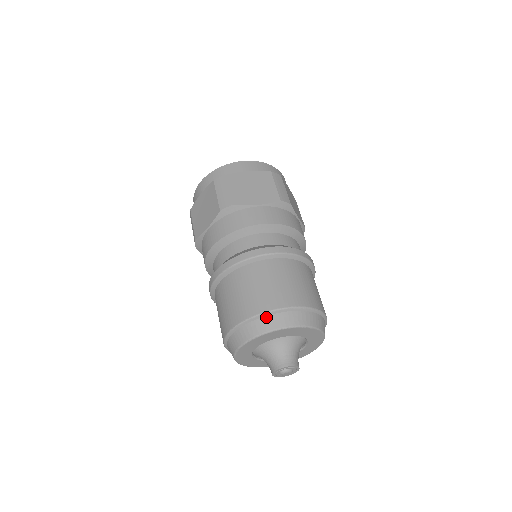
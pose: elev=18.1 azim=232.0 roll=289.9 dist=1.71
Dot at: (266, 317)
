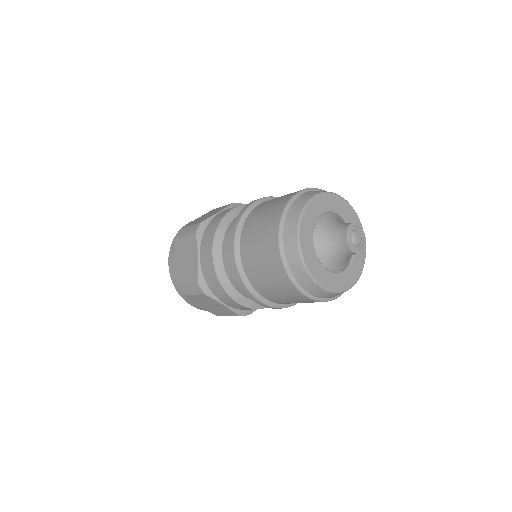
Dot at: occluded
